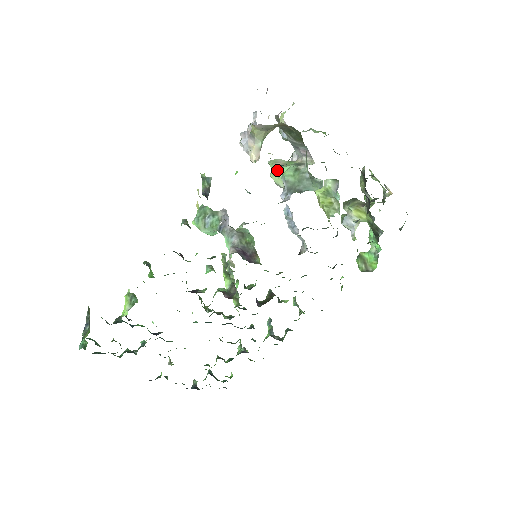
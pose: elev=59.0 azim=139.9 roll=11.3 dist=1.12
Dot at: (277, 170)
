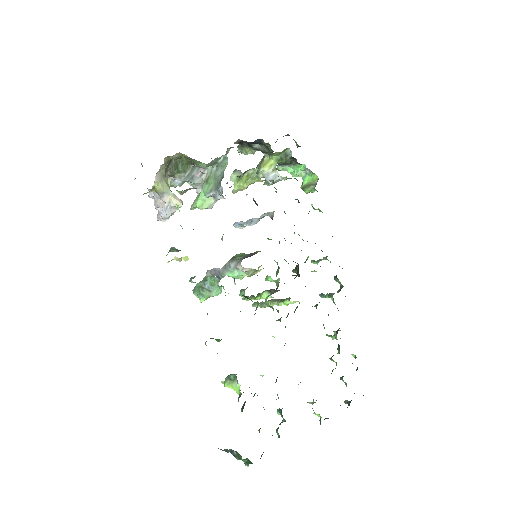
Dot at: (199, 200)
